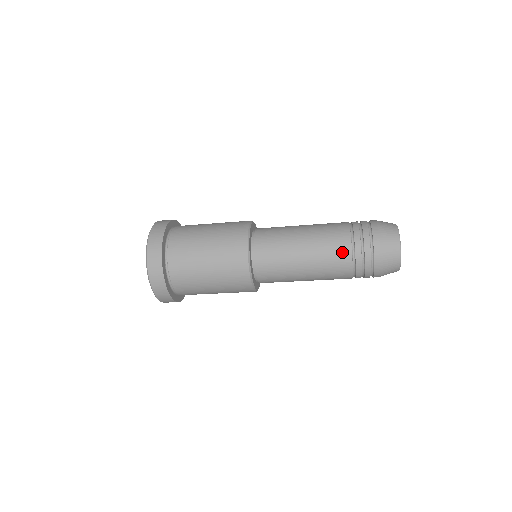
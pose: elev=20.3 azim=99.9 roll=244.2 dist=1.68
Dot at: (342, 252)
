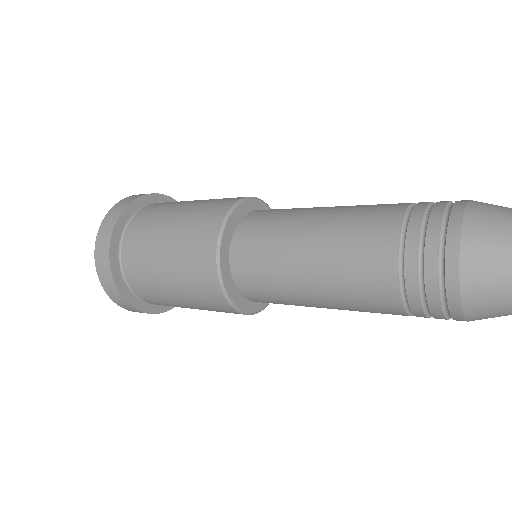
Dot at: (378, 248)
